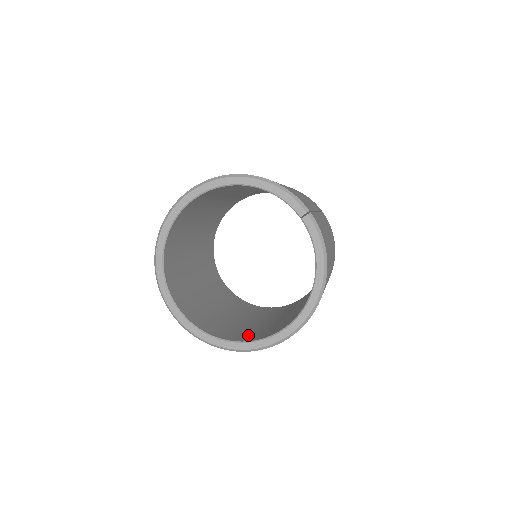
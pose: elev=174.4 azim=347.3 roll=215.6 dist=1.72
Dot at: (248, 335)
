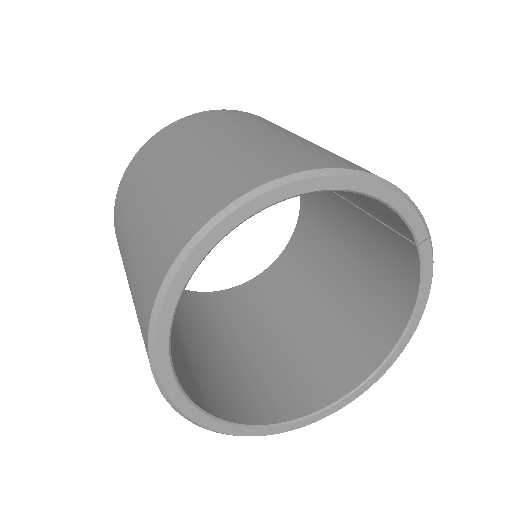
Dot at: (279, 395)
